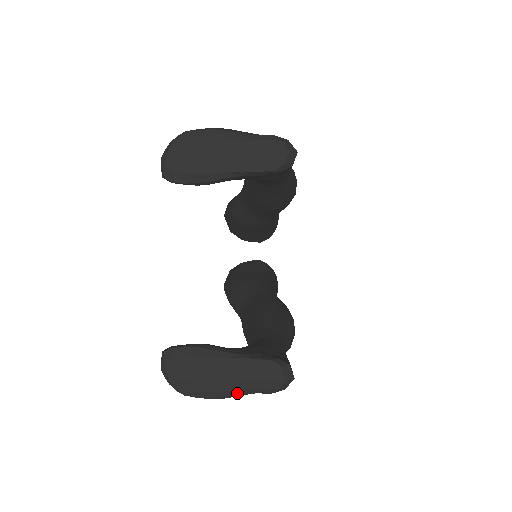
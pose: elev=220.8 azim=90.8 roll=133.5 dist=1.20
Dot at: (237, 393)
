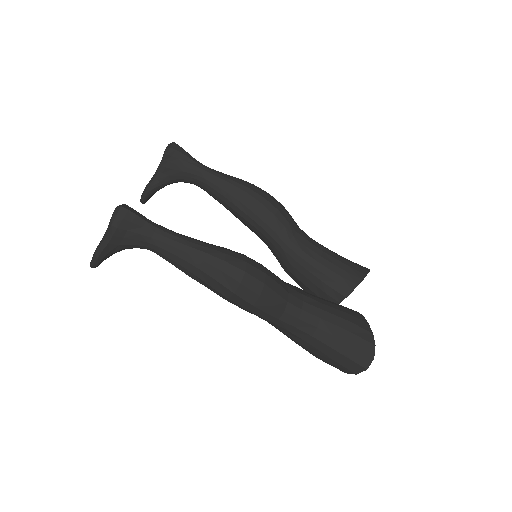
Dot at: (103, 240)
